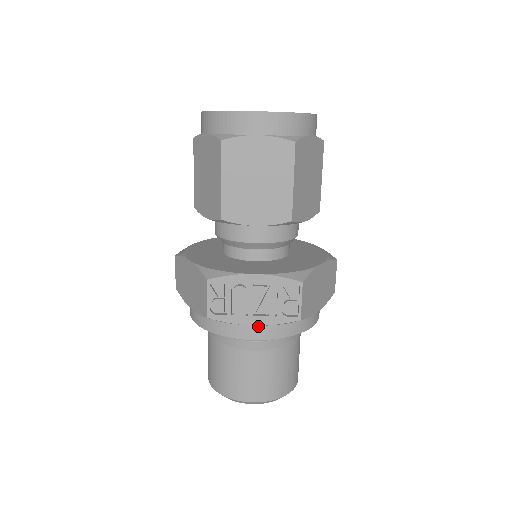
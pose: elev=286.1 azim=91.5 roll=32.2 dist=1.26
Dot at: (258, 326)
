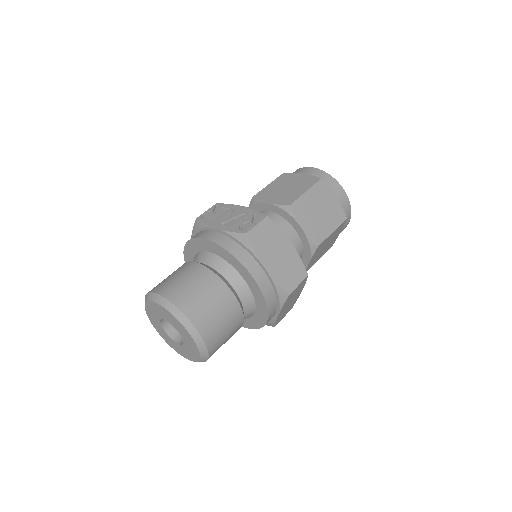
Dot at: (218, 234)
